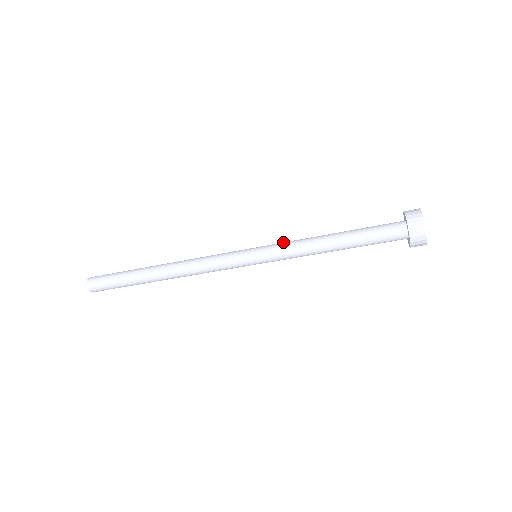
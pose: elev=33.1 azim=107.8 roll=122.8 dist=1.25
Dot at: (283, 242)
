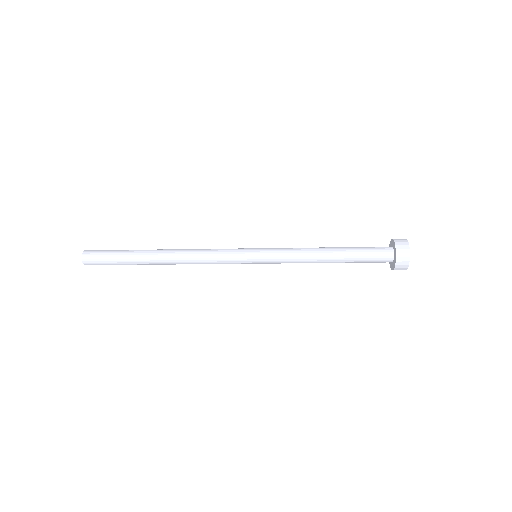
Dot at: (283, 250)
